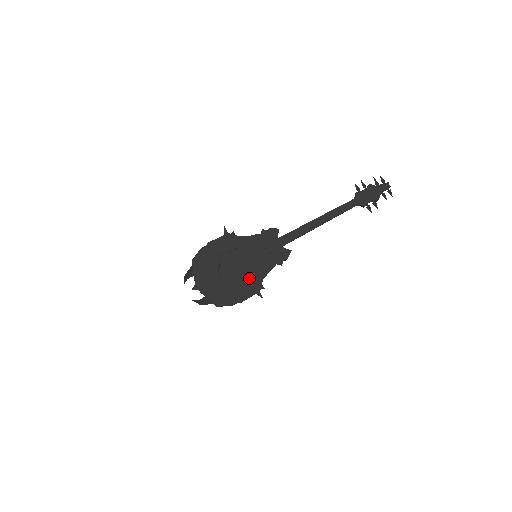
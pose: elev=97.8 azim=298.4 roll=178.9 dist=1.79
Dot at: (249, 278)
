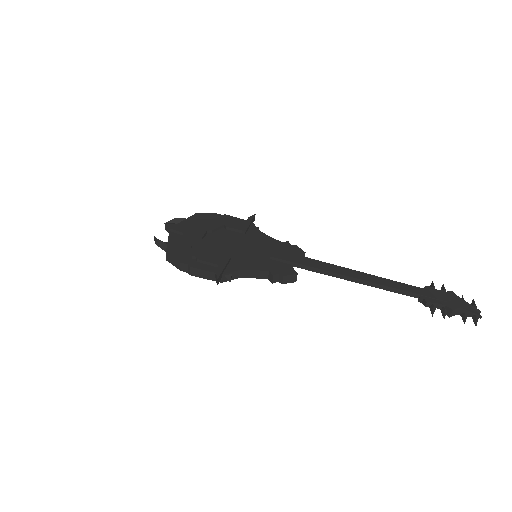
Dot at: (226, 256)
